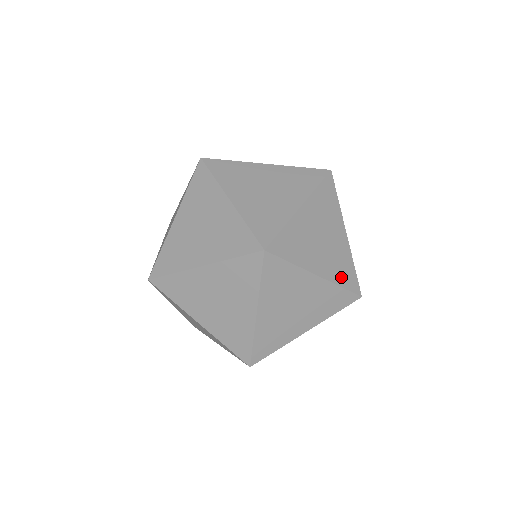
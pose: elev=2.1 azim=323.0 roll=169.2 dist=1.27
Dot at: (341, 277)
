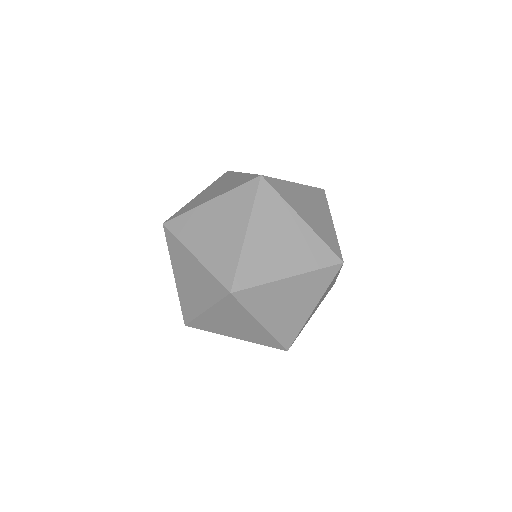
Dot at: occluded
